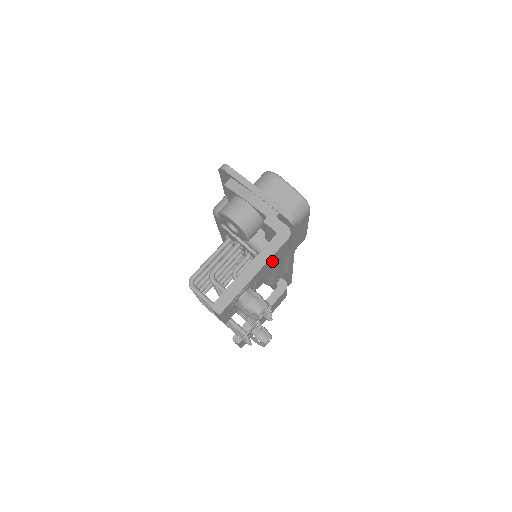
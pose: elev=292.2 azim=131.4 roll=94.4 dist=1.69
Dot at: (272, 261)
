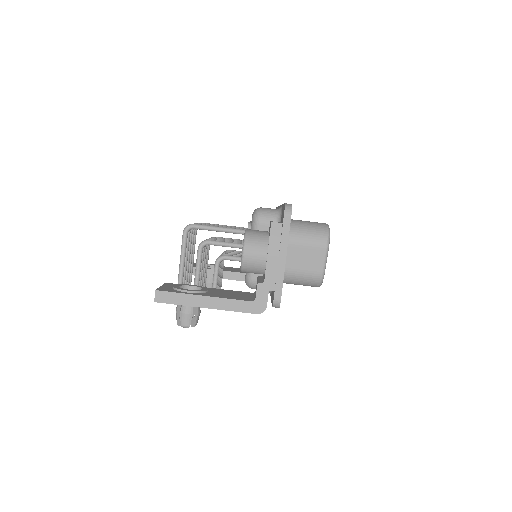
Dot at: occluded
